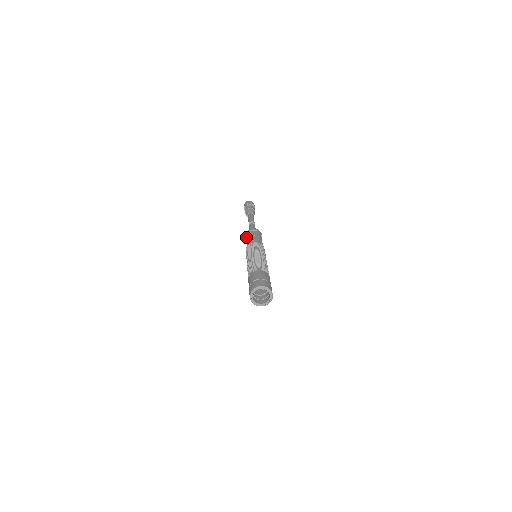
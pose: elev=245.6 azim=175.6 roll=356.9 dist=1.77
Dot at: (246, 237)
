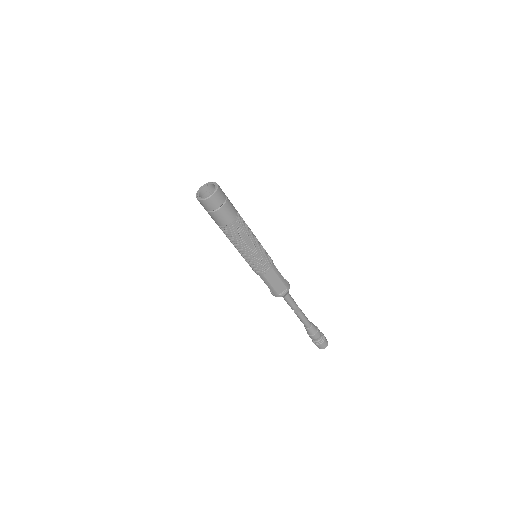
Dot at: occluded
